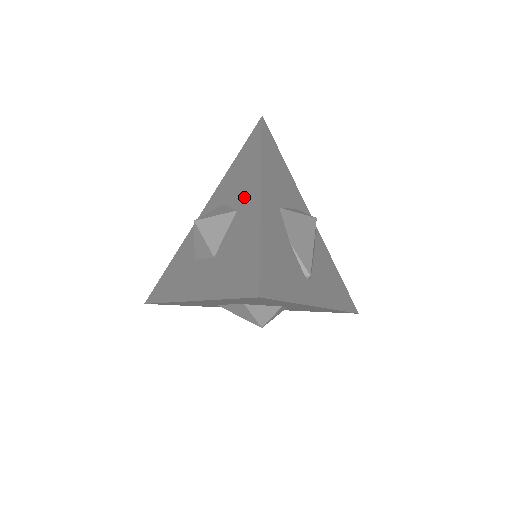
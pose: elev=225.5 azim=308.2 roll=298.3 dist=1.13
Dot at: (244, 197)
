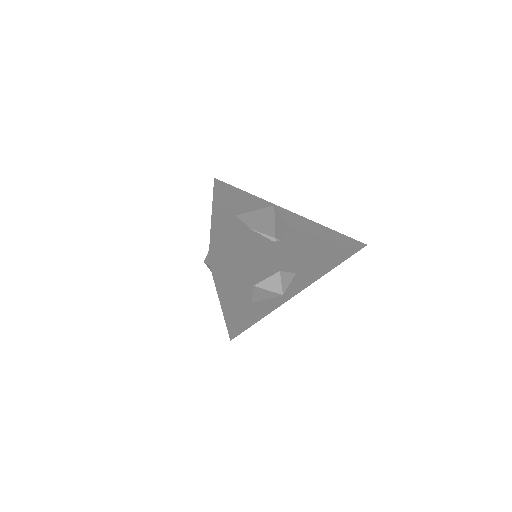
Dot at: occluded
